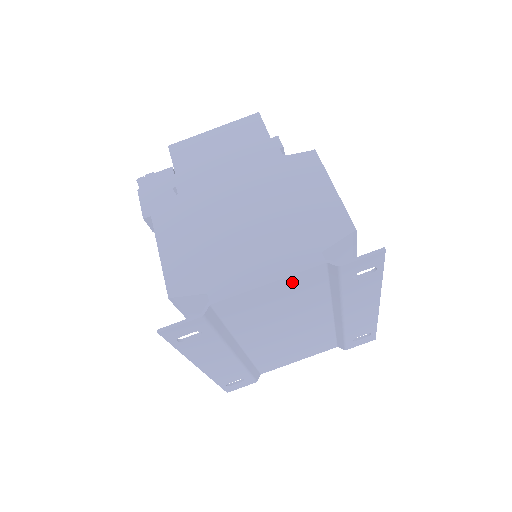
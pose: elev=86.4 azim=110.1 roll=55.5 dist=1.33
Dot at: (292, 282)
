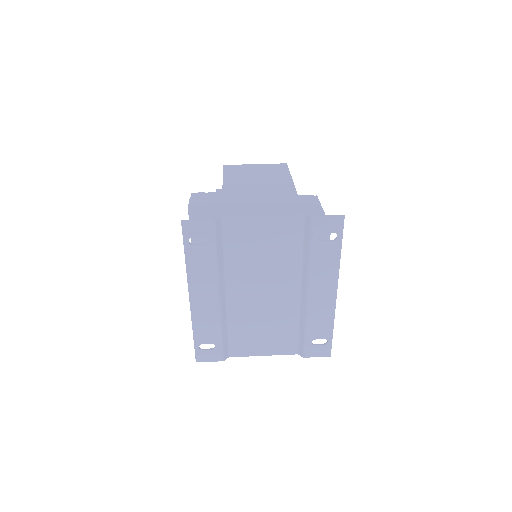
Dot at: (279, 224)
